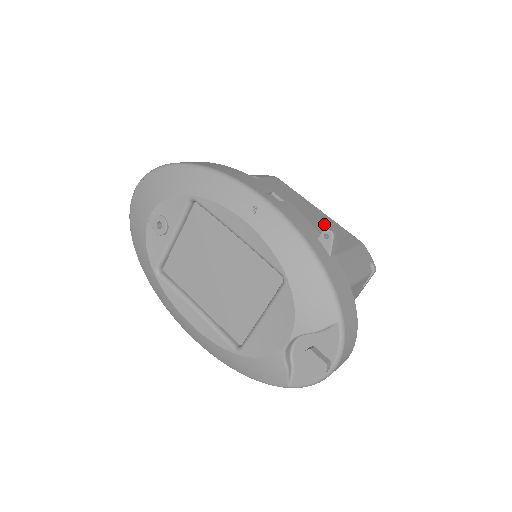
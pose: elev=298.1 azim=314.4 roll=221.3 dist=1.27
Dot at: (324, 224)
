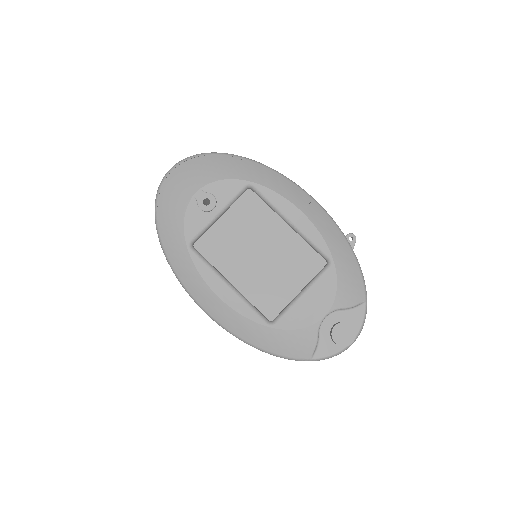
Dot at: occluded
